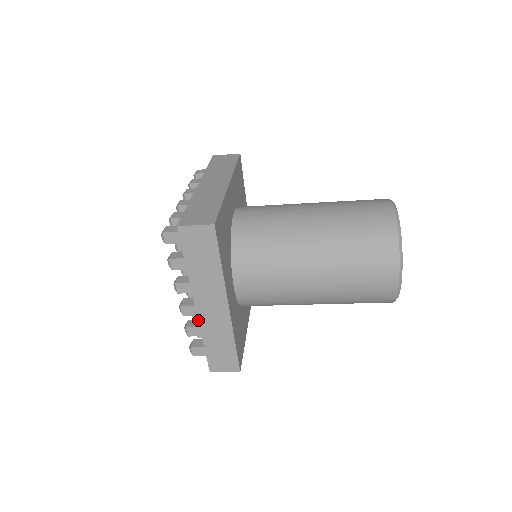
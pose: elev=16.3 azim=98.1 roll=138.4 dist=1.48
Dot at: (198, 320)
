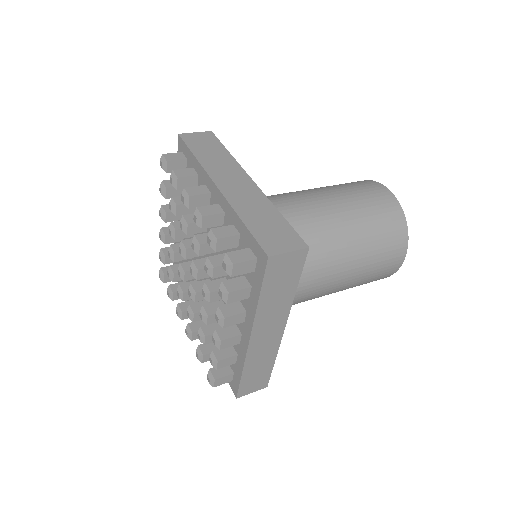
Dot at: (247, 352)
